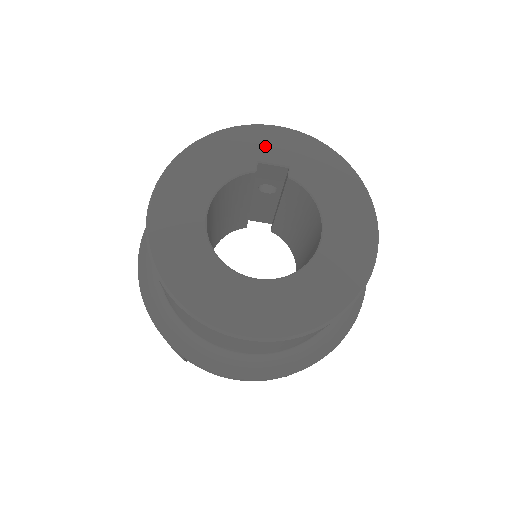
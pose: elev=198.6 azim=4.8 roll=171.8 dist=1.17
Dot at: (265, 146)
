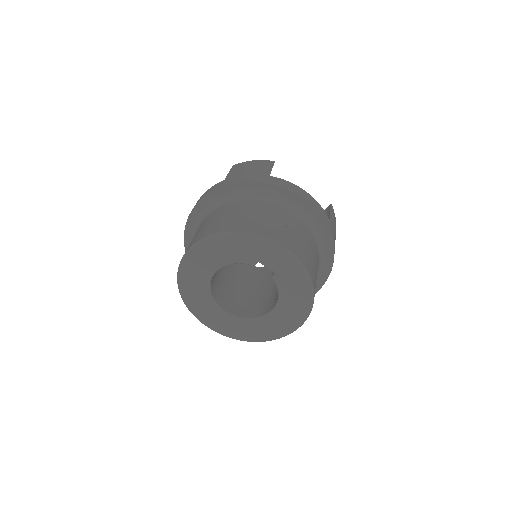
Dot at: (268, 256)
